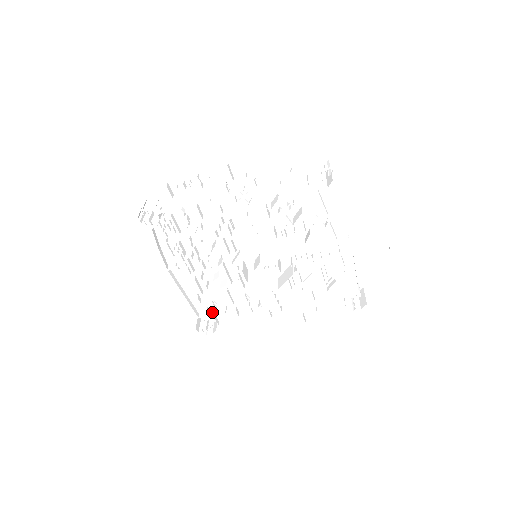
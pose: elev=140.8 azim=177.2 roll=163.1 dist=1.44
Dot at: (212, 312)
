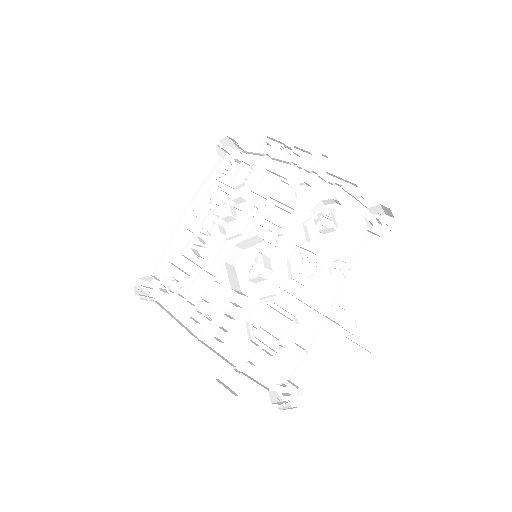
Dot at: (165, 284)
